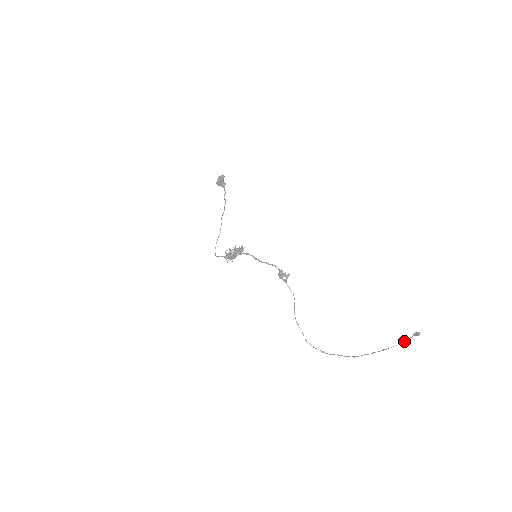
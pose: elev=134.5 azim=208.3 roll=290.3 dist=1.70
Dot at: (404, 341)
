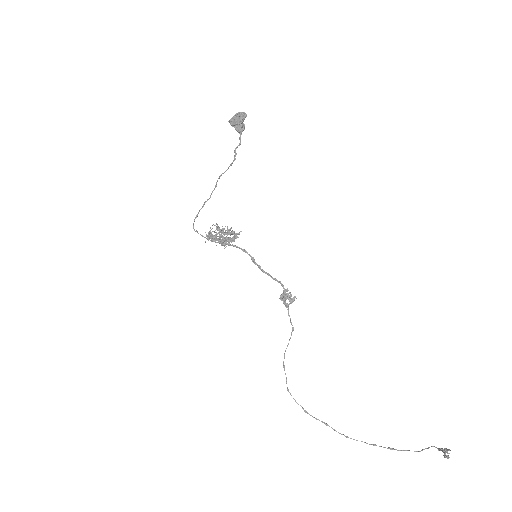
Dot at: (422, 449)
